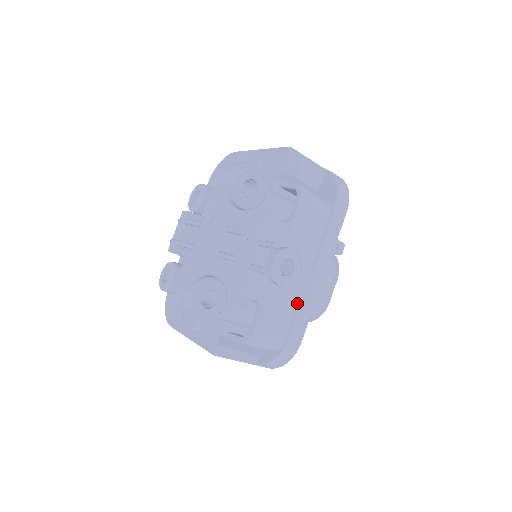
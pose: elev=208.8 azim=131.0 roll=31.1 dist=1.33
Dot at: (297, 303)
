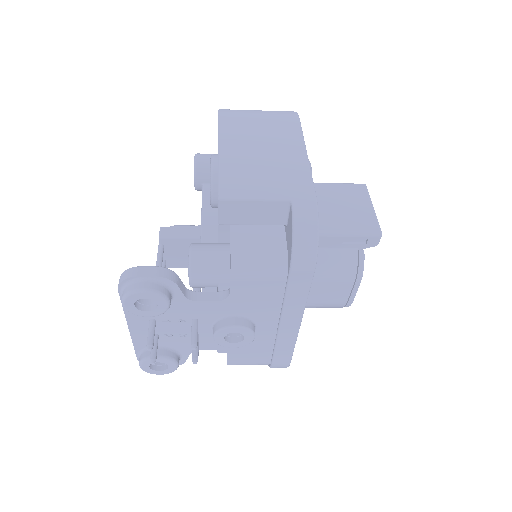
Dot at: (272, 343)
